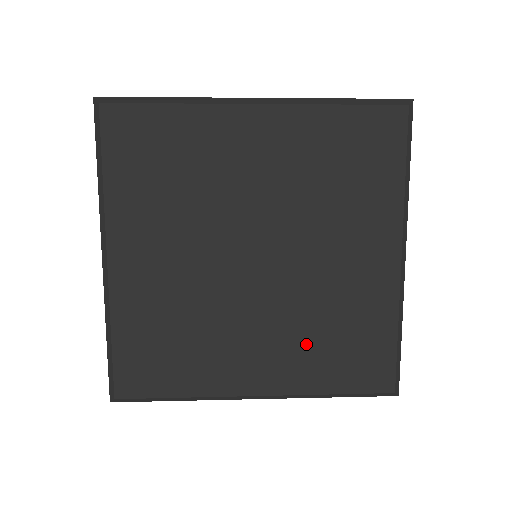
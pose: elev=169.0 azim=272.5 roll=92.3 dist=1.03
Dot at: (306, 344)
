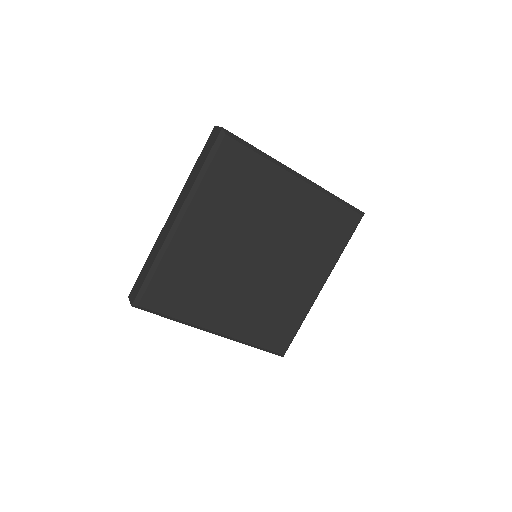
Dot at: (257, 314)
